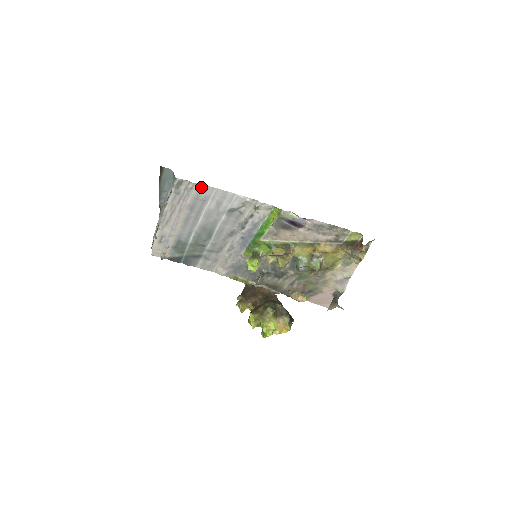
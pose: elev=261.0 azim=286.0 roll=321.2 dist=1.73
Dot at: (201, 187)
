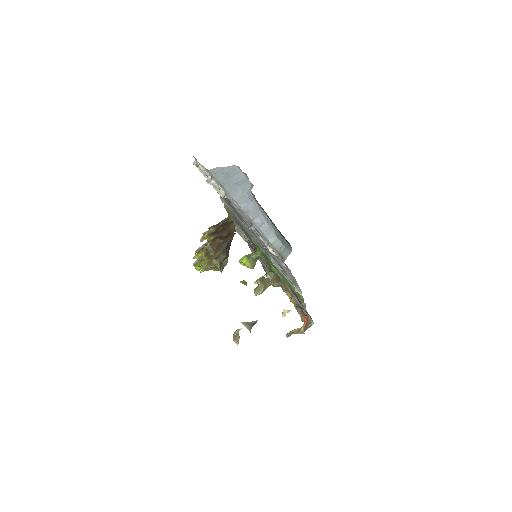
Dot at: (289, 269)
